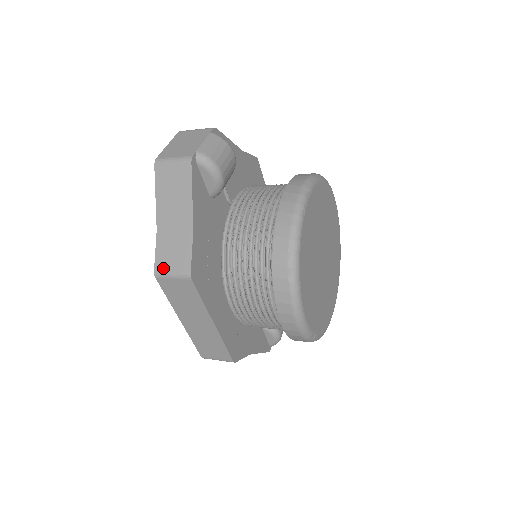
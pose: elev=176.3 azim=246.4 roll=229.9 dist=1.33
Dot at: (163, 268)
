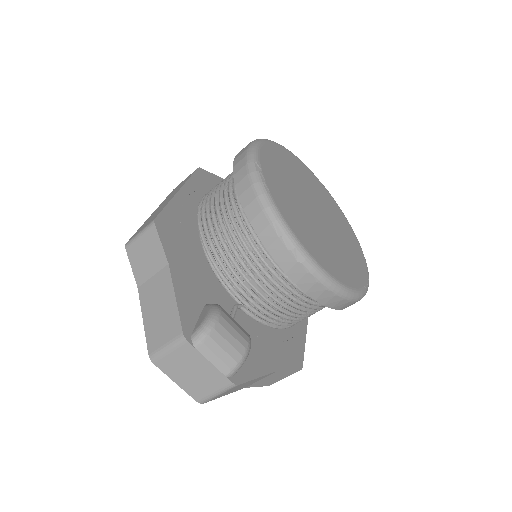
Dot at: occluded
